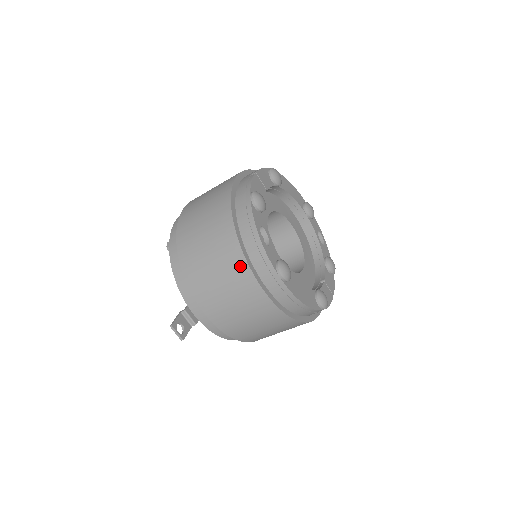
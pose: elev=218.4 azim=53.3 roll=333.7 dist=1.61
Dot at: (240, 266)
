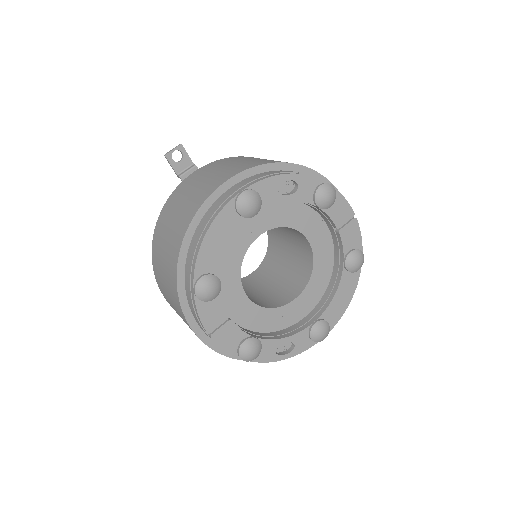
Dot at: occluded
